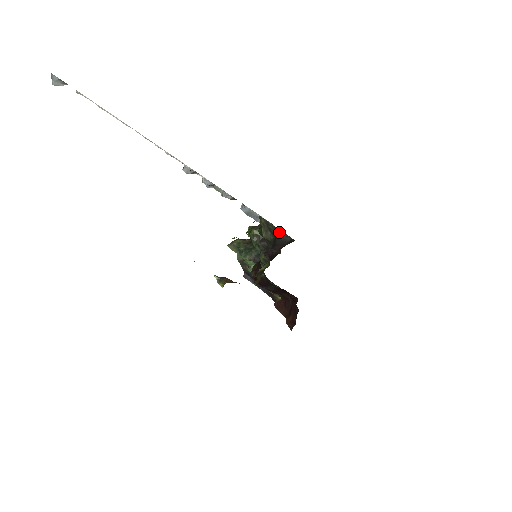
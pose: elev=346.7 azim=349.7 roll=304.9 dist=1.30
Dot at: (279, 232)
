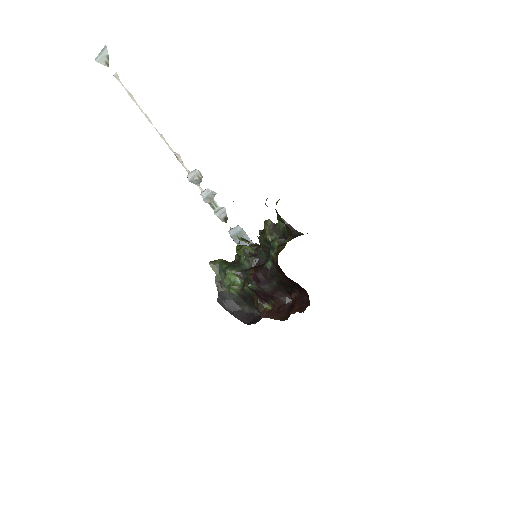
Dot at: (290, 228)
